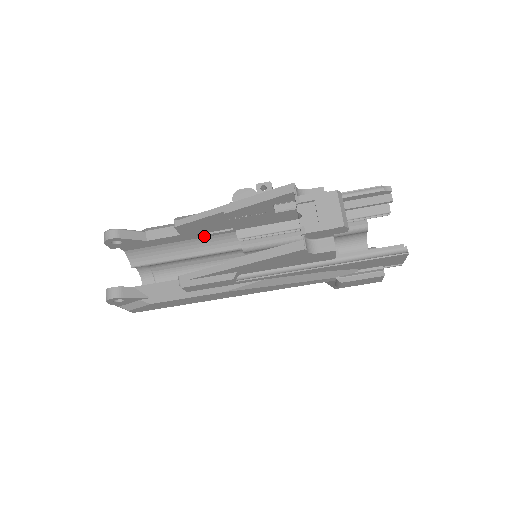
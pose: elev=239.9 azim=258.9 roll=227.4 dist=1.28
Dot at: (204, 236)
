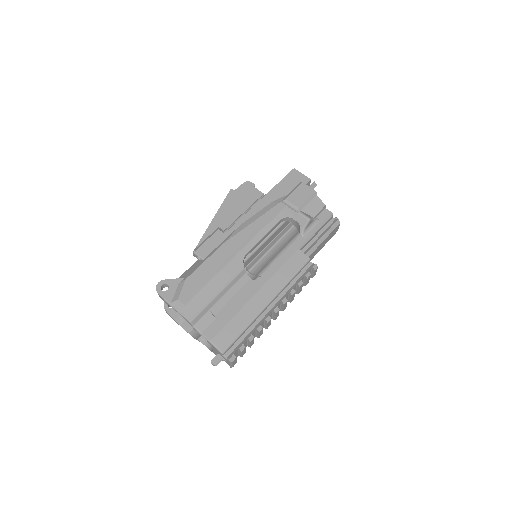
Dot at: occluded
